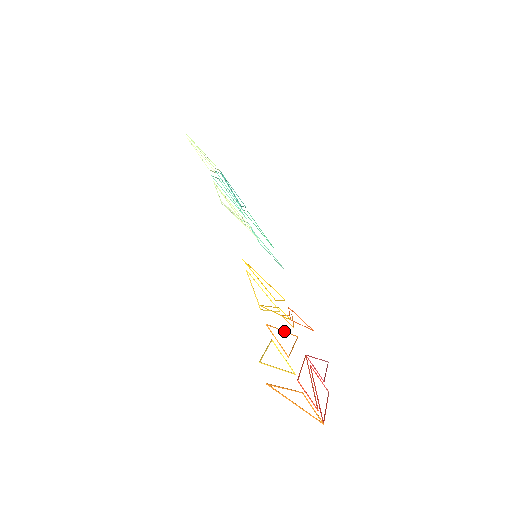
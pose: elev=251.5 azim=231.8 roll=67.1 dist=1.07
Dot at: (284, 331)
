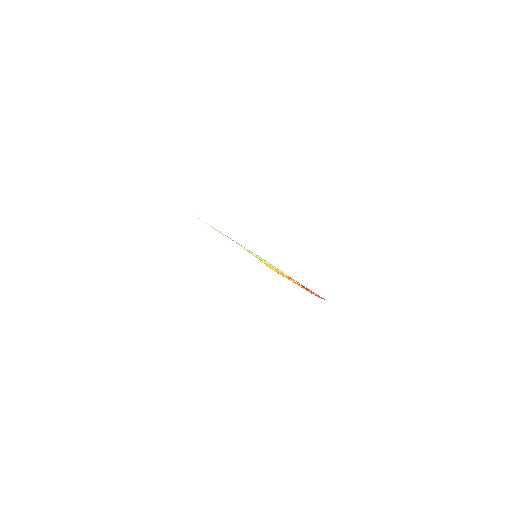
Dot at: occluded
